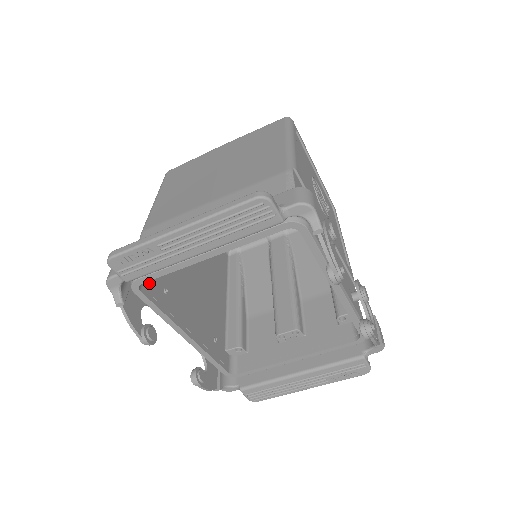
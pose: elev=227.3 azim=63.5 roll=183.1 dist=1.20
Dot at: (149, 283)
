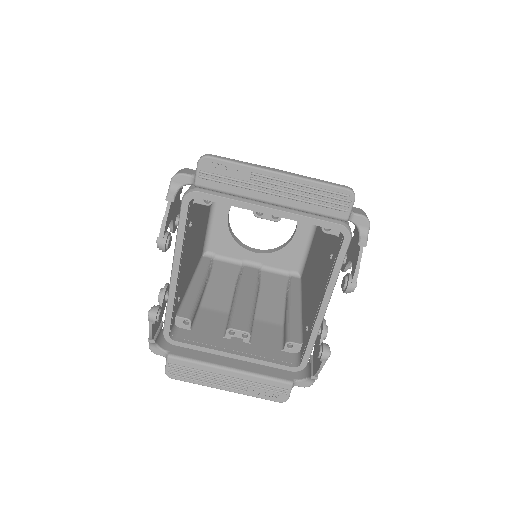
Dot at: (191, 206)
